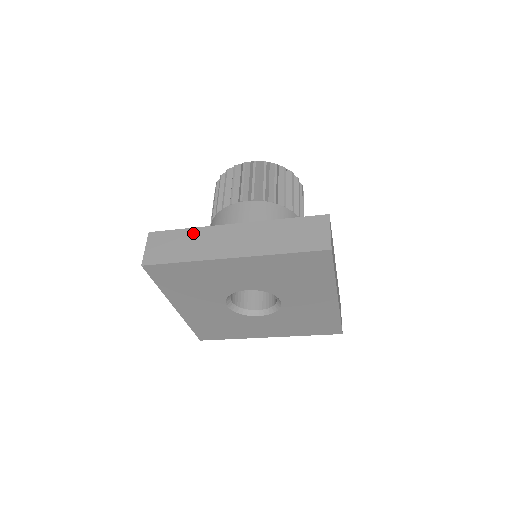
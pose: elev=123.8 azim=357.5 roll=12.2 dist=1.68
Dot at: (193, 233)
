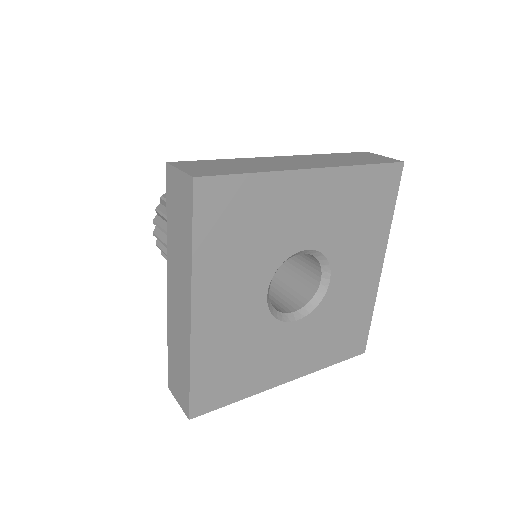
Dot at: (237, 160)
